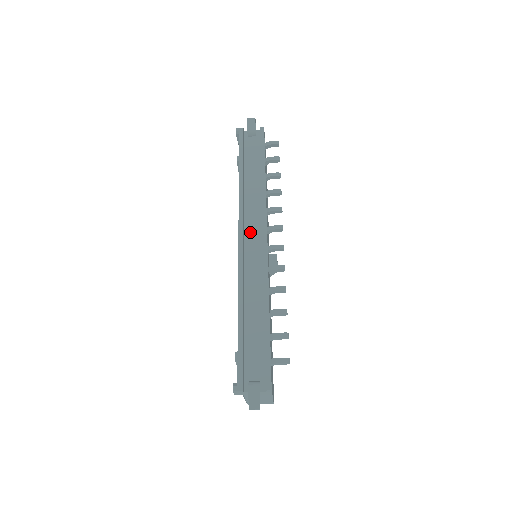
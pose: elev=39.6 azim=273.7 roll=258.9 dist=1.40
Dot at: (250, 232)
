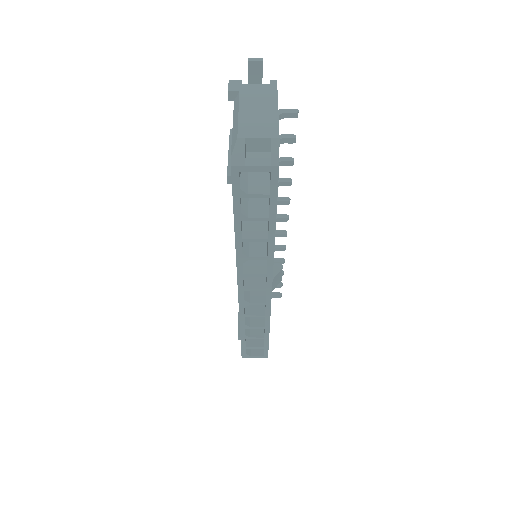
Dot at: occluded
